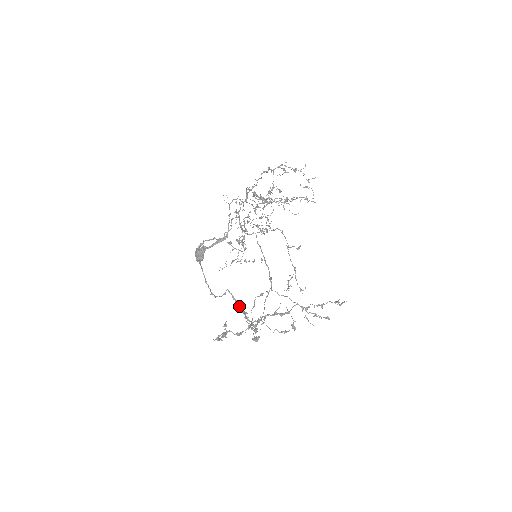
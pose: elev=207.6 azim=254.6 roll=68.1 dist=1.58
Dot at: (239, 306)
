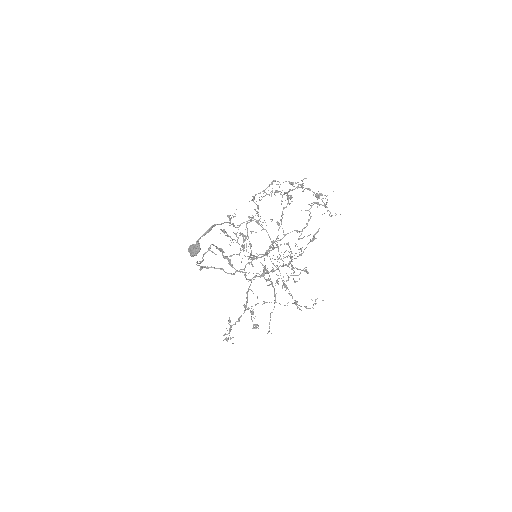
Dot at: occluded
